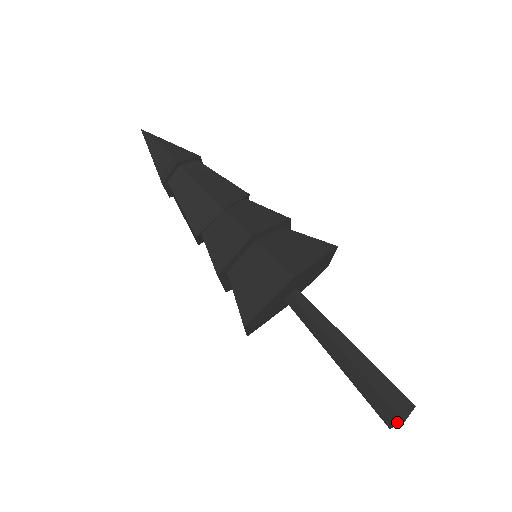
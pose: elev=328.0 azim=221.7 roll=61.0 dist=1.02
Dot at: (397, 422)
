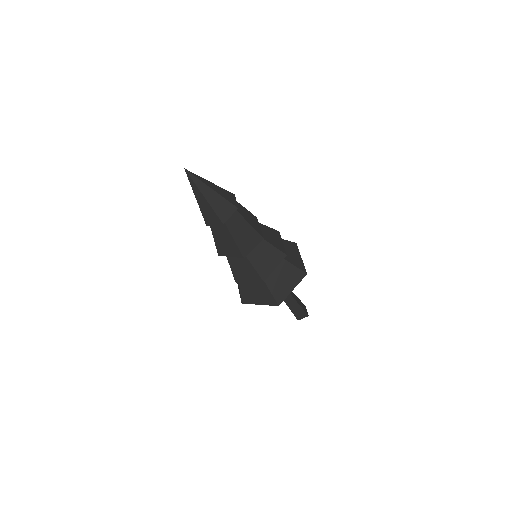
Dot at: (304, 317)
